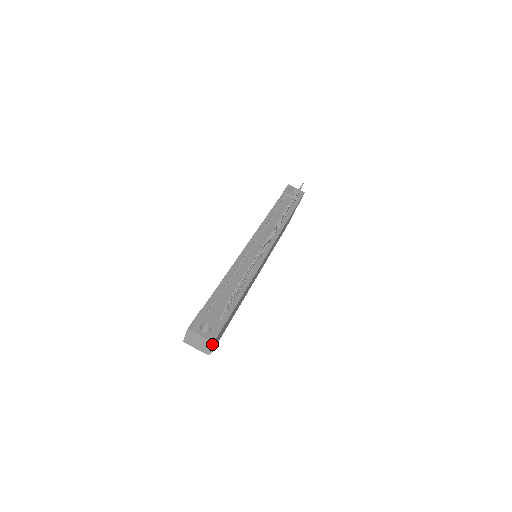
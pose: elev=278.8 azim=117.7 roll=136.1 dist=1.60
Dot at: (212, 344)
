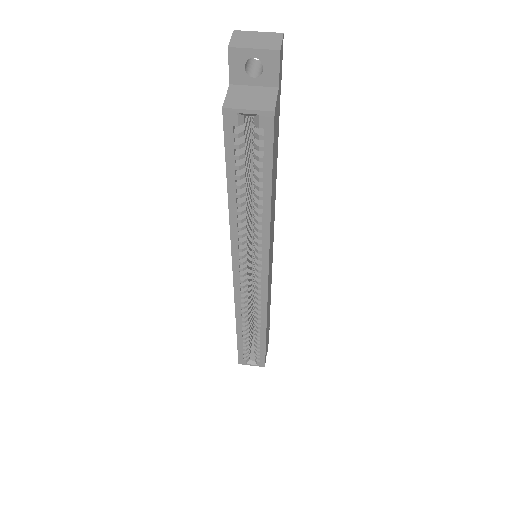
Dot at: (281, 35)
